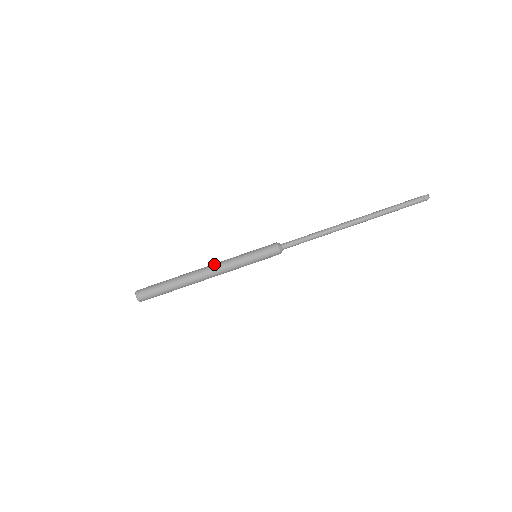
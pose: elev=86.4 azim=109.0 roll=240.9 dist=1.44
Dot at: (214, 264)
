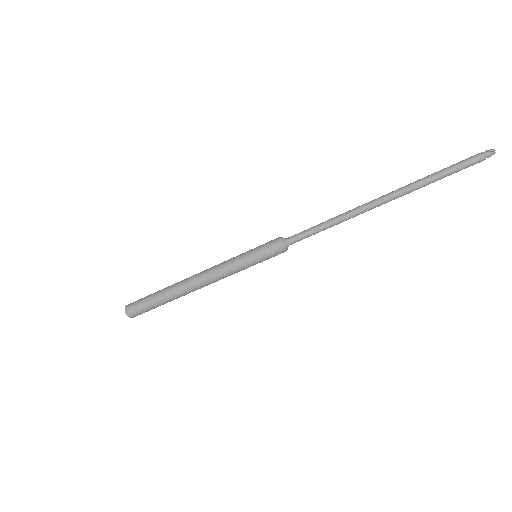
Dot at: (206, 273)
